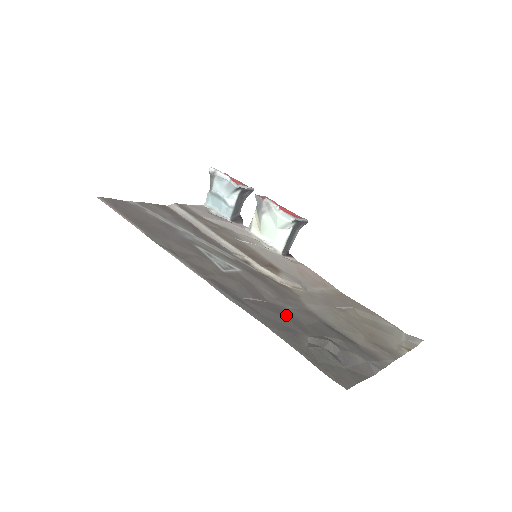
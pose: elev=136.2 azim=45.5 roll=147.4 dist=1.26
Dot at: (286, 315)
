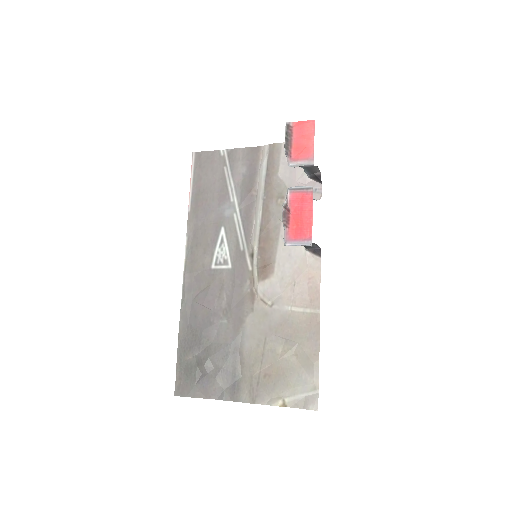
Dot at: (207, 329)
